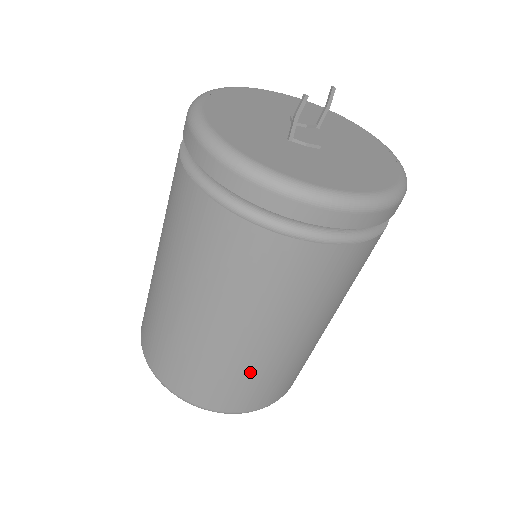
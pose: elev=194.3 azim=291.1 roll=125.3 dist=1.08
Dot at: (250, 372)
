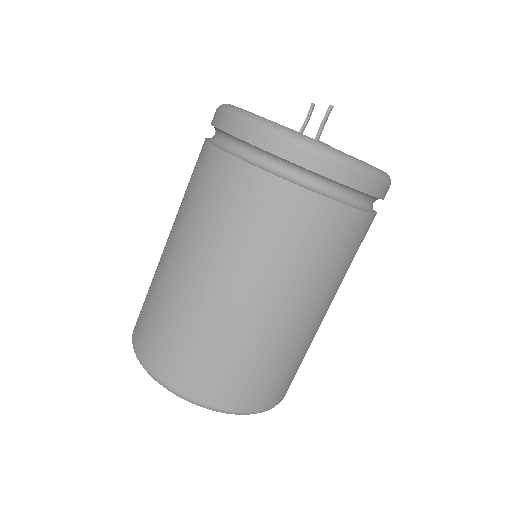
Dot at: (301, 352)
